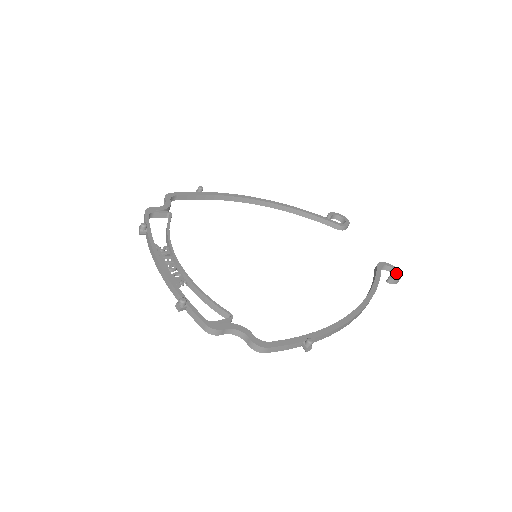
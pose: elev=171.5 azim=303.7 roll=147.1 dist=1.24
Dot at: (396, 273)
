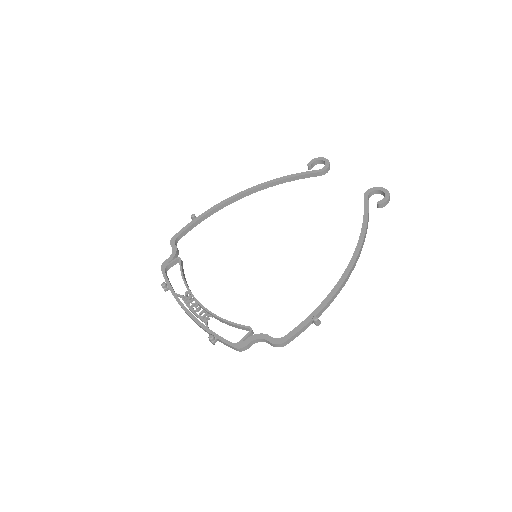
Dot at: (384, 194)
